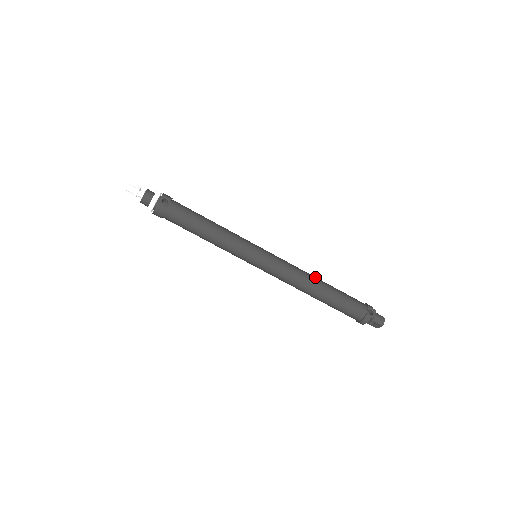
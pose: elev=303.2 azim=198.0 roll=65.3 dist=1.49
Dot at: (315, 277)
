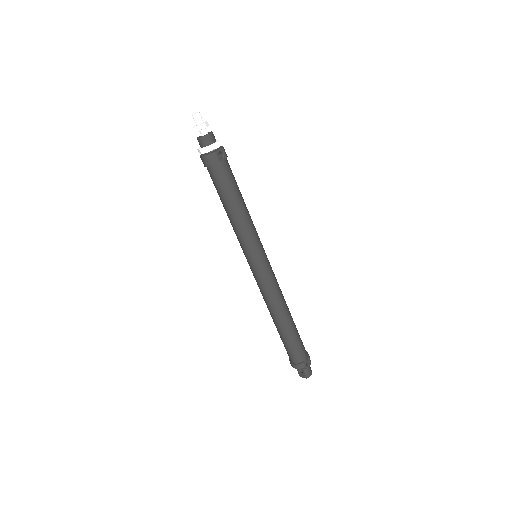
Dot at: occluded
